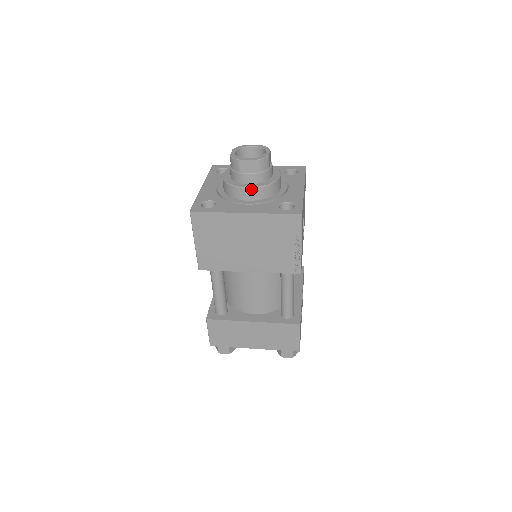
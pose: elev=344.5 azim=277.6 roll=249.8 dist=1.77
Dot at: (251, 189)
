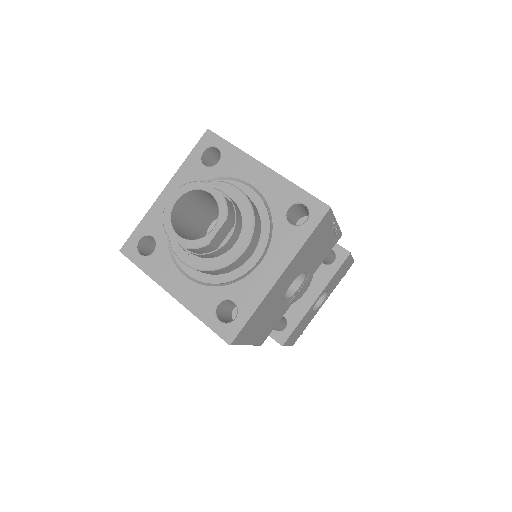
Dot at: (187, 265)
